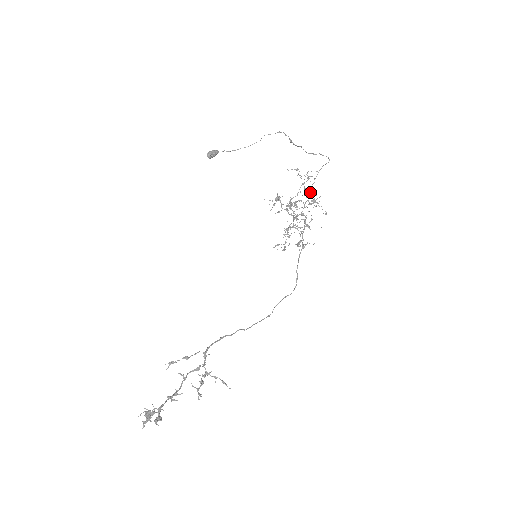
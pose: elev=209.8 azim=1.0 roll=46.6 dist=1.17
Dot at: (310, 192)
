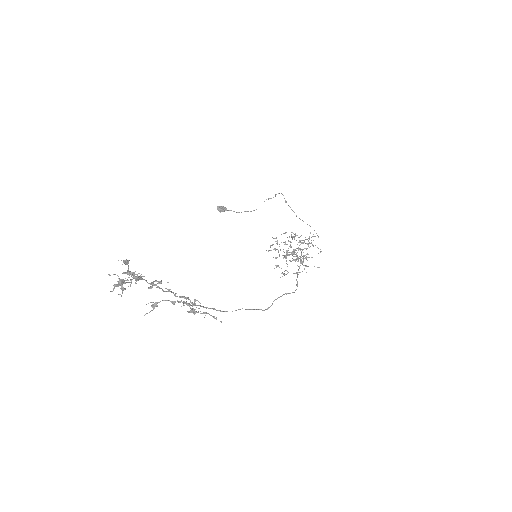
Dot at: (304, 241)
